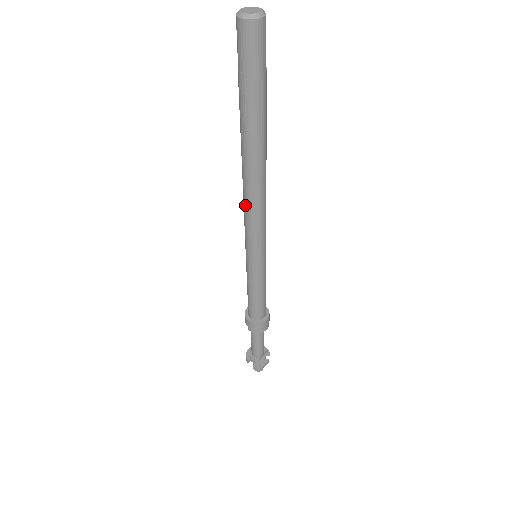
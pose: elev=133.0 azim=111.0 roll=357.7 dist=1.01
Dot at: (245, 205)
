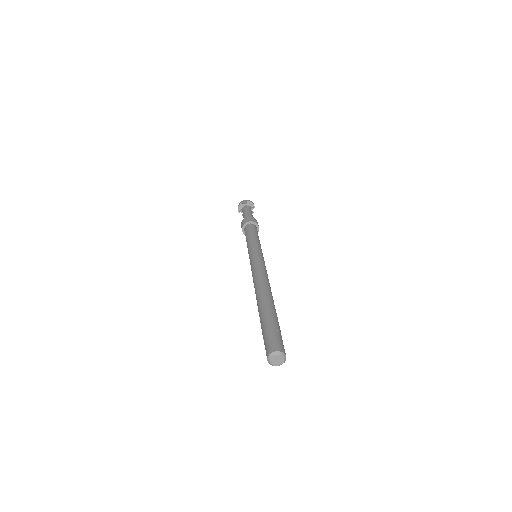
Dot at: occluded
